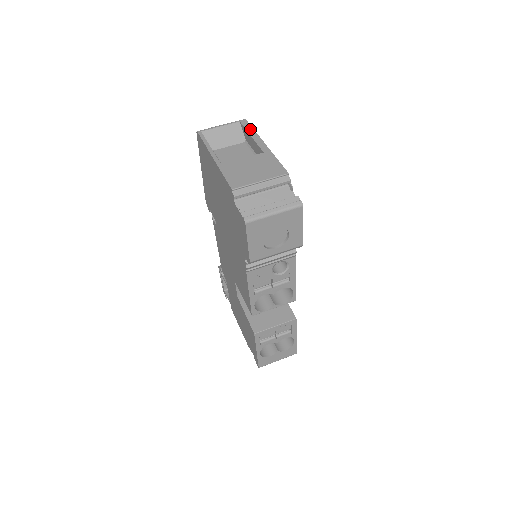
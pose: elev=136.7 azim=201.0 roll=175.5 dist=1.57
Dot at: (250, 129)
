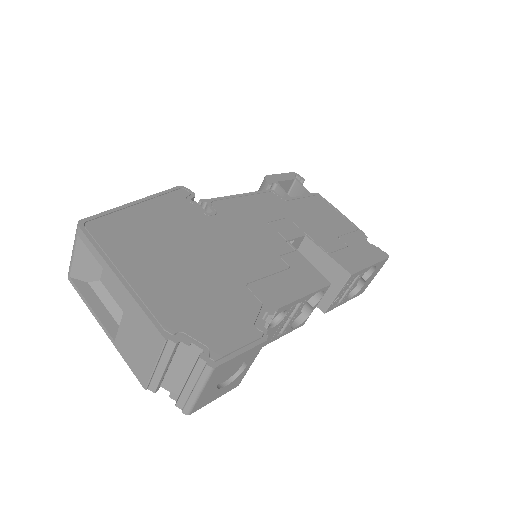
Dot at: (92, 250)
